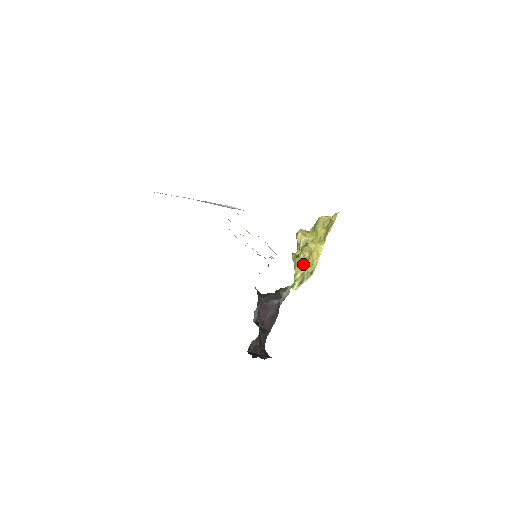
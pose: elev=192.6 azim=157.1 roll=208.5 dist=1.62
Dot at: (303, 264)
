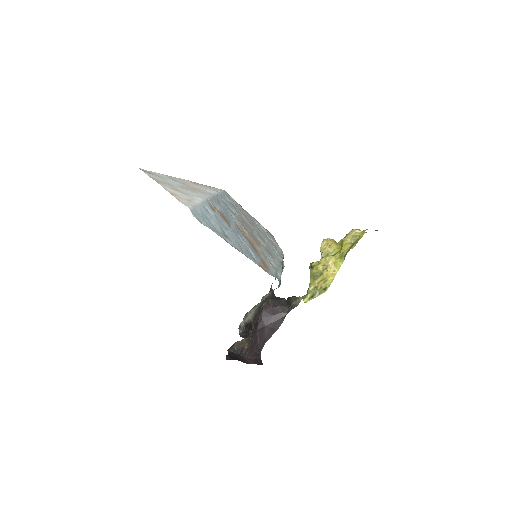
Dot at: (316, 277)
